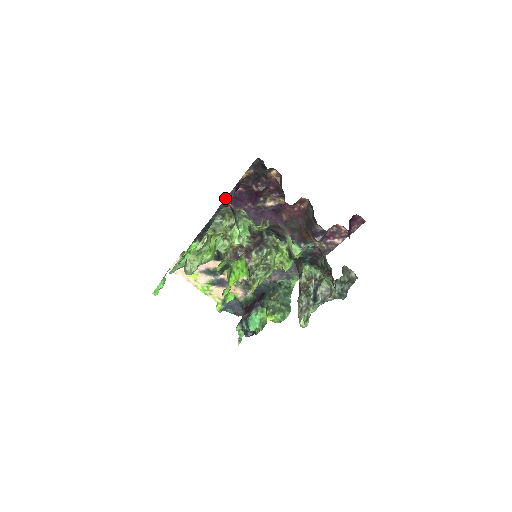
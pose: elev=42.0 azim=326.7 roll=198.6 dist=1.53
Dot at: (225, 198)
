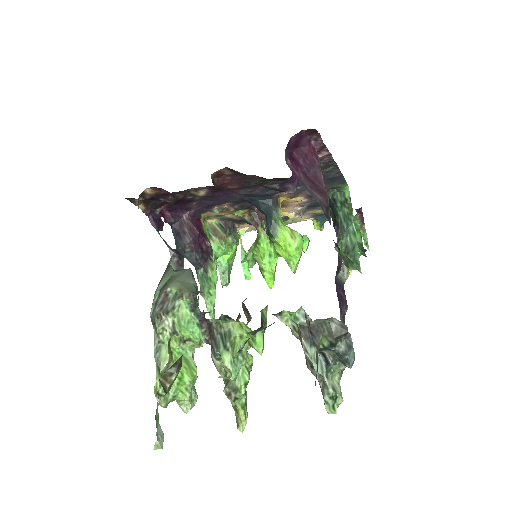
Dot at: occluded
